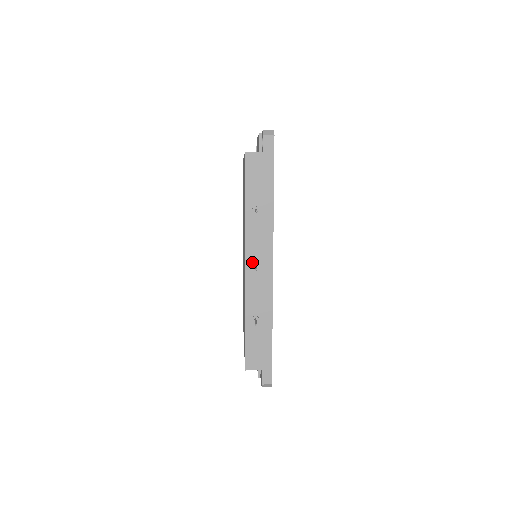
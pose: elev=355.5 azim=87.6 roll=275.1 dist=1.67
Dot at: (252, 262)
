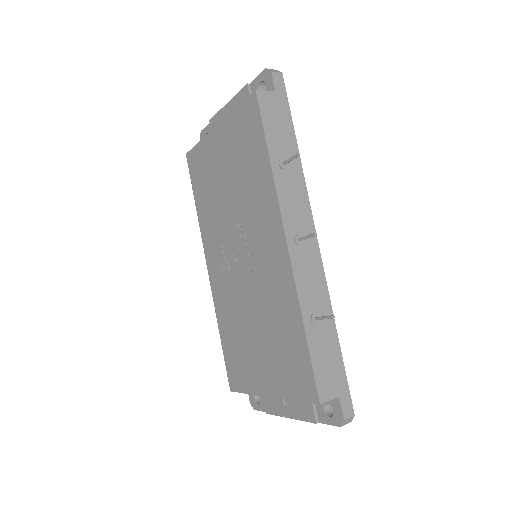
Dot at: (293, 235)
